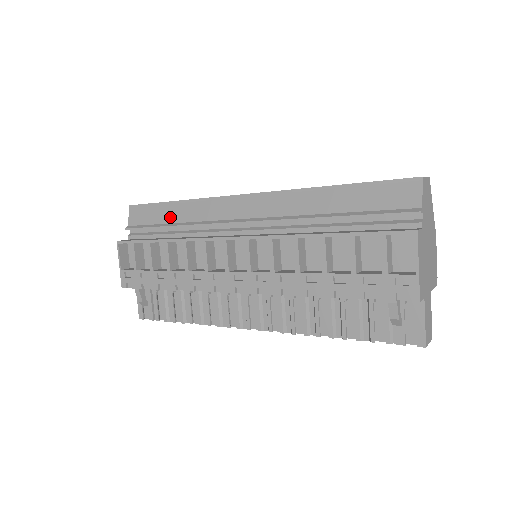
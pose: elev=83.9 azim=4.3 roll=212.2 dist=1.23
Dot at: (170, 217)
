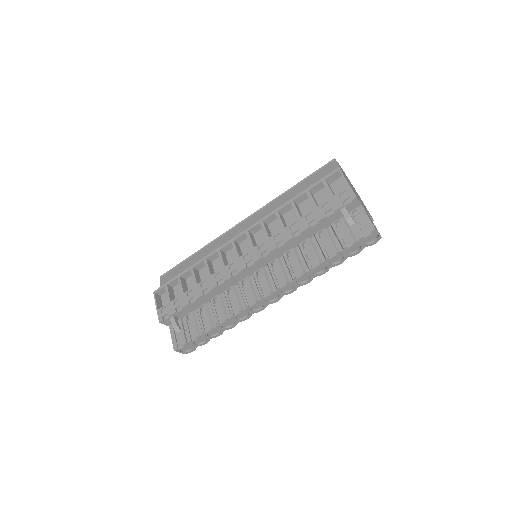
Dot at: (192, 263)
